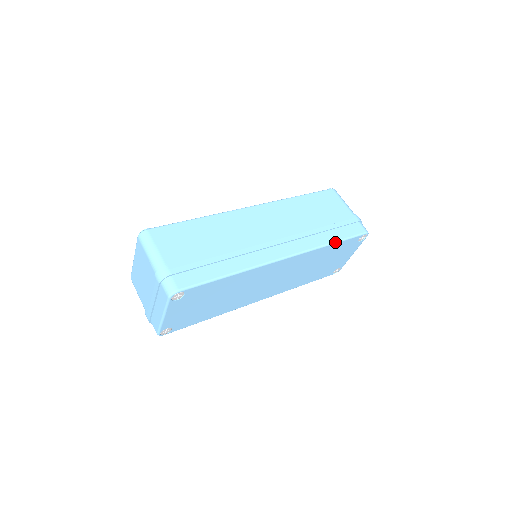
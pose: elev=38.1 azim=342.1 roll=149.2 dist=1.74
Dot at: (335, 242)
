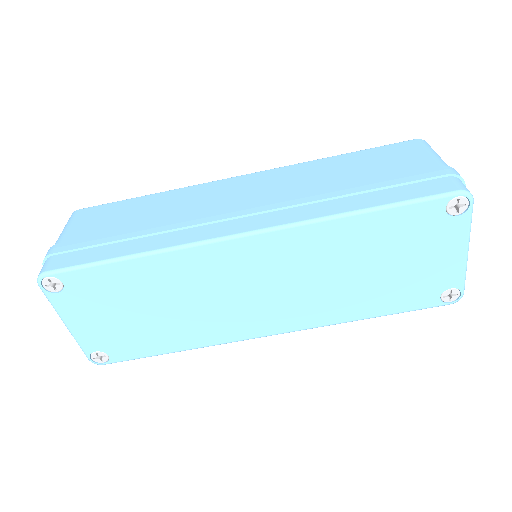
Dot at: (367, 209)
